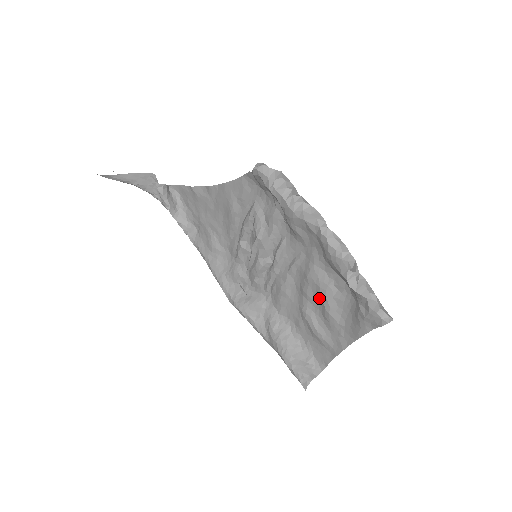
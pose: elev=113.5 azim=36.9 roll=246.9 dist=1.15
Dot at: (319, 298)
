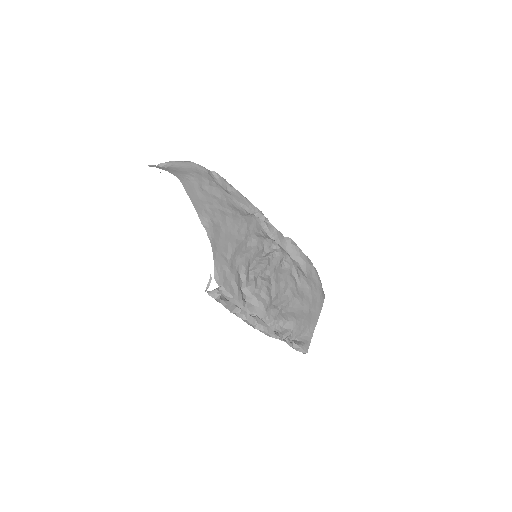
Dot at: (288, 304)
